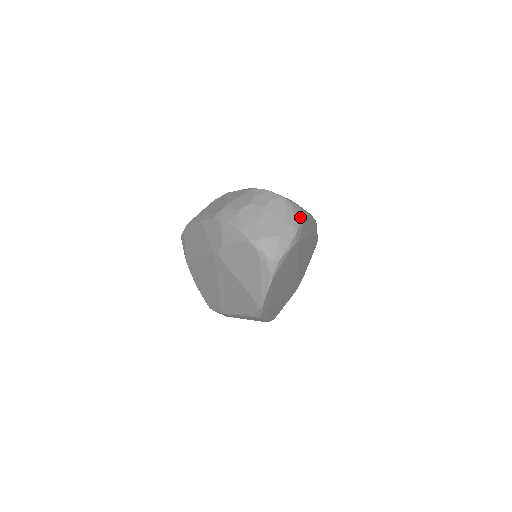
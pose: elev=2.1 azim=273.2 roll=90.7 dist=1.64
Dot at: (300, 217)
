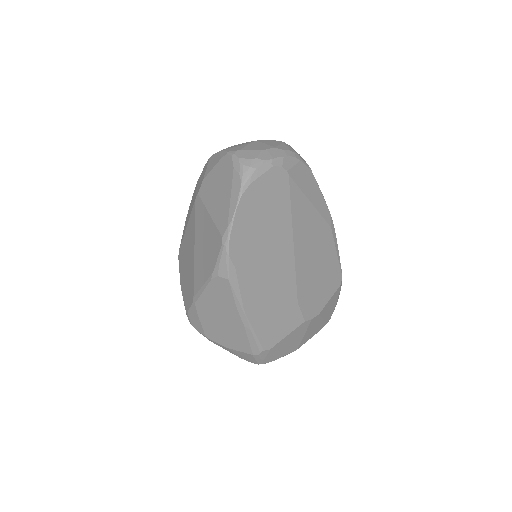
Dot at: (296, 153)
